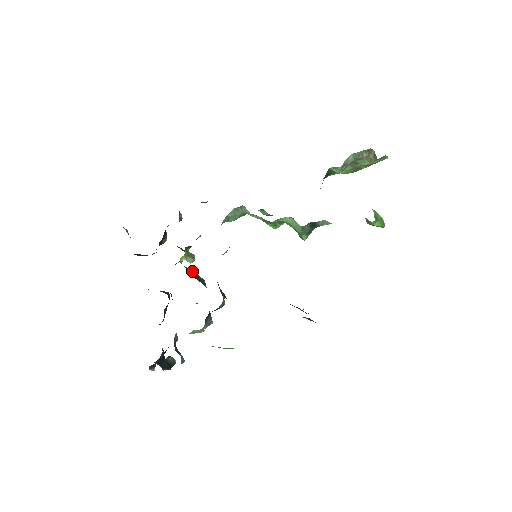
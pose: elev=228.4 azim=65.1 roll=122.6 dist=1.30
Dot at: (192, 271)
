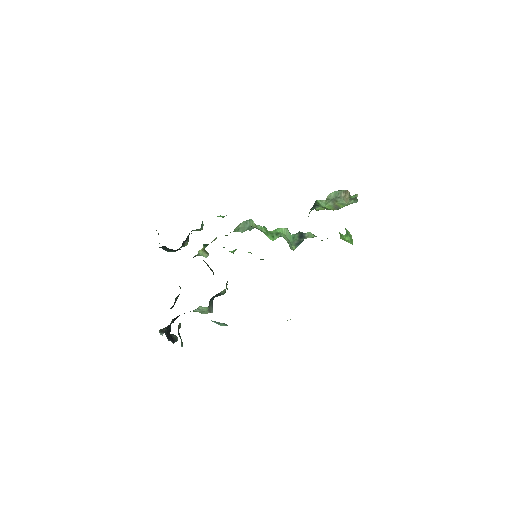
Dot at: occluded
